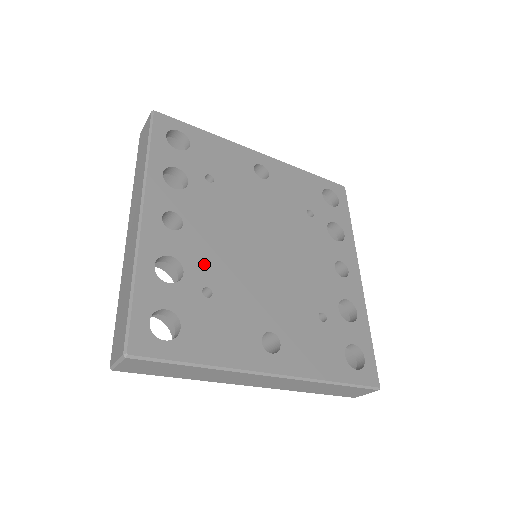
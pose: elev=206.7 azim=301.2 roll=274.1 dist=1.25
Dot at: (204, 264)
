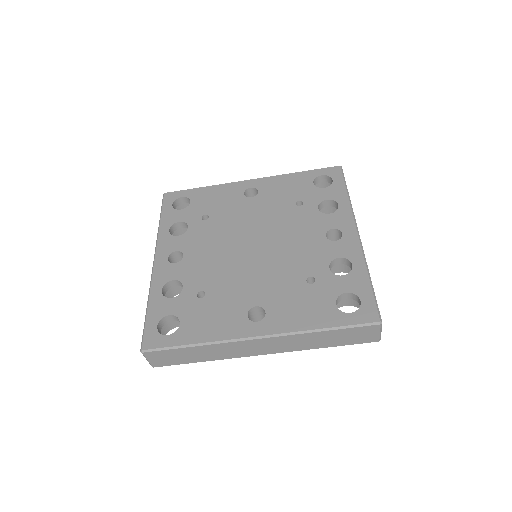
Dot at: (199, 277)
